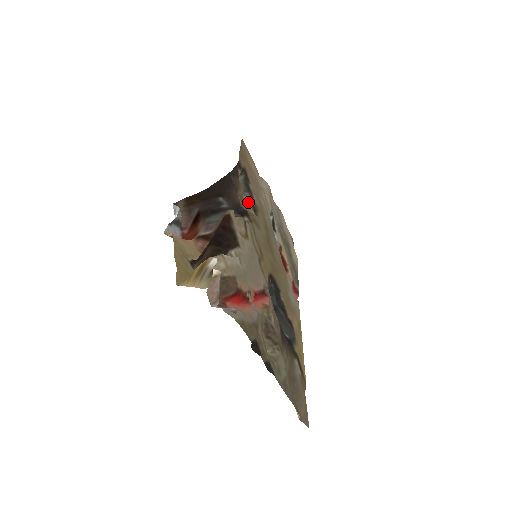
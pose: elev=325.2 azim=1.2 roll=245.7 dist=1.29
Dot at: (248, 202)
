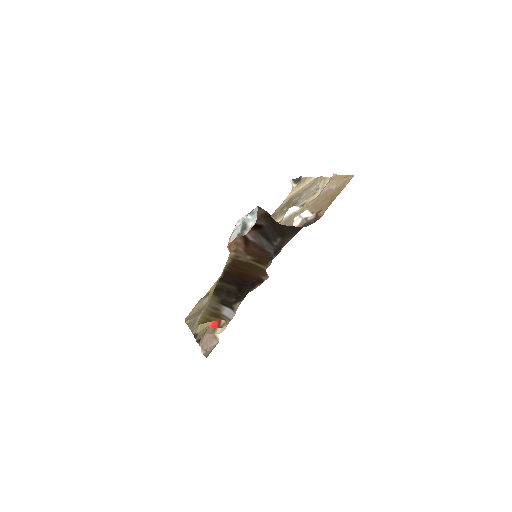
Dot at: occluded
